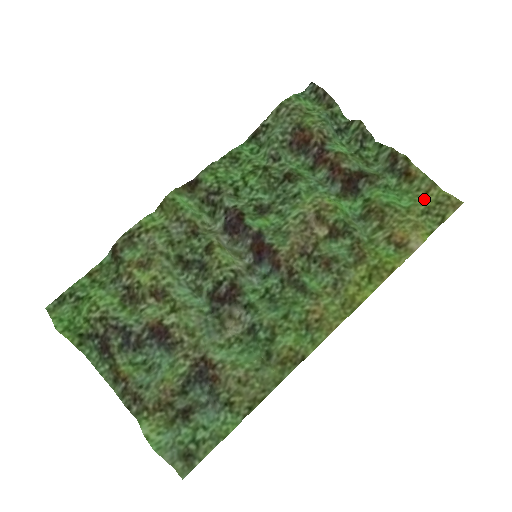
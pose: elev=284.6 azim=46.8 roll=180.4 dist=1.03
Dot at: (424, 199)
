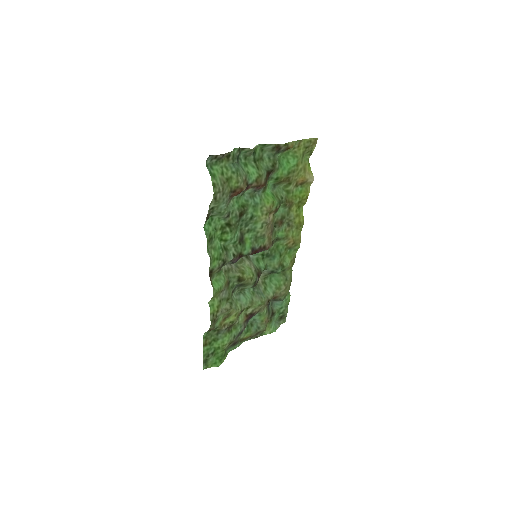
Dot at: (299, 151)
